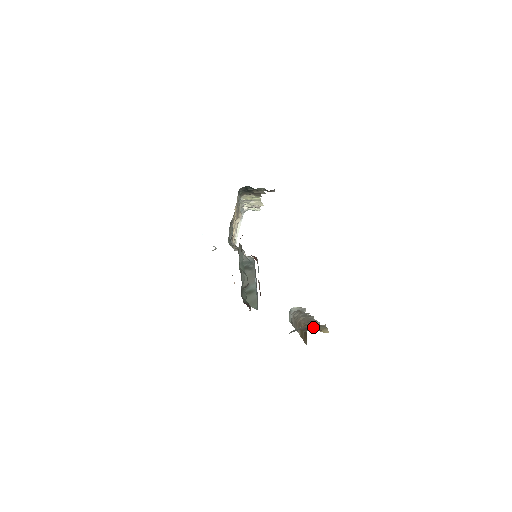
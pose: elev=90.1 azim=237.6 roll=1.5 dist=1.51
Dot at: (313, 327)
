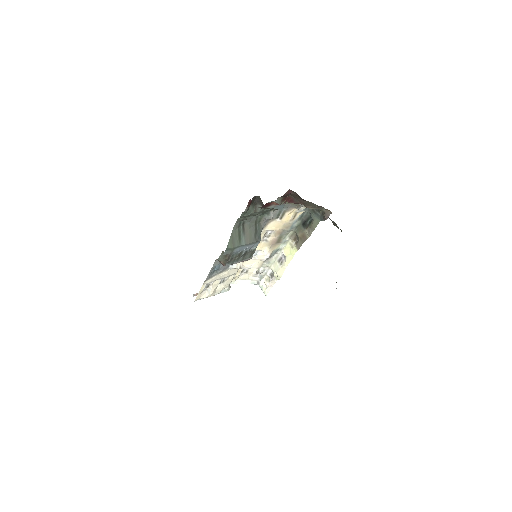
Dot at: occluded
